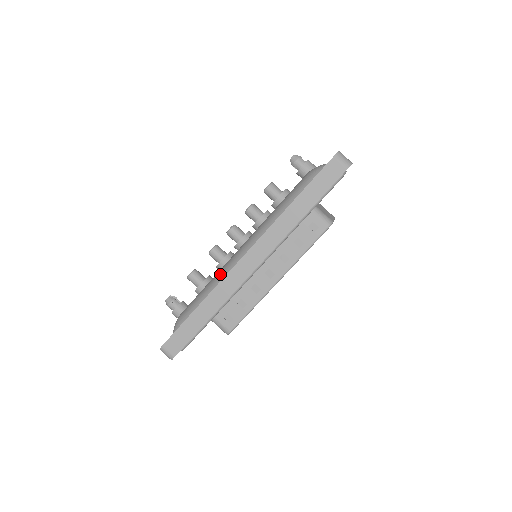
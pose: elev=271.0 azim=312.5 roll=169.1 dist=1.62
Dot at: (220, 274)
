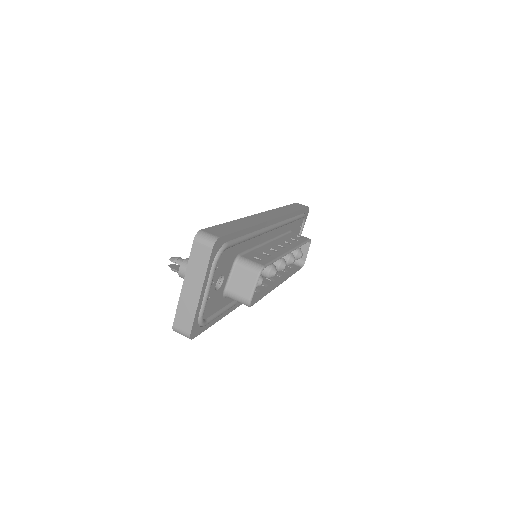
Dot at: occluded
